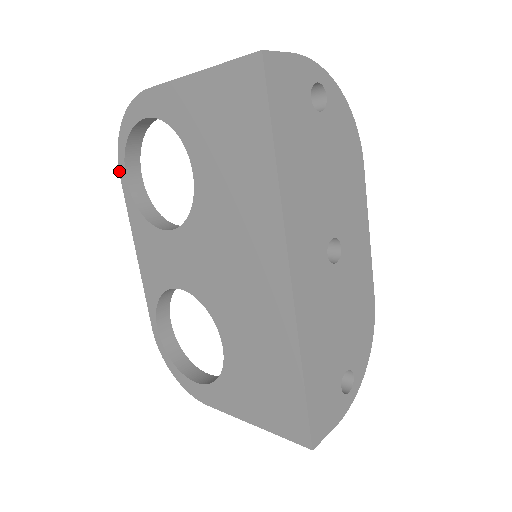
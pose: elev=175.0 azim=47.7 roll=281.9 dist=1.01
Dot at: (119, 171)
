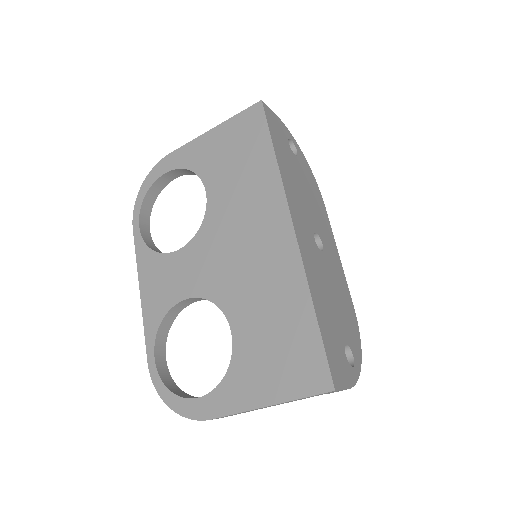
Dot at: (132, 223)
